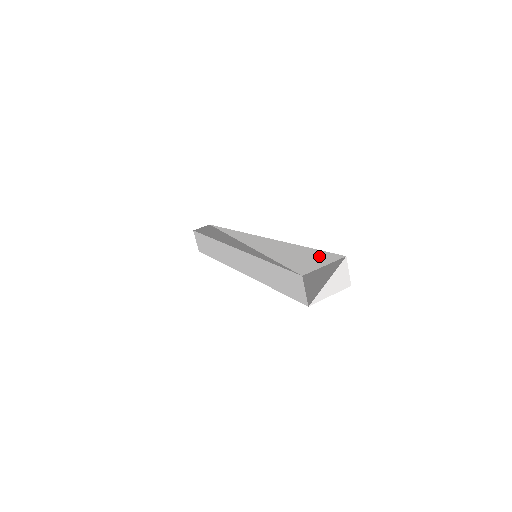
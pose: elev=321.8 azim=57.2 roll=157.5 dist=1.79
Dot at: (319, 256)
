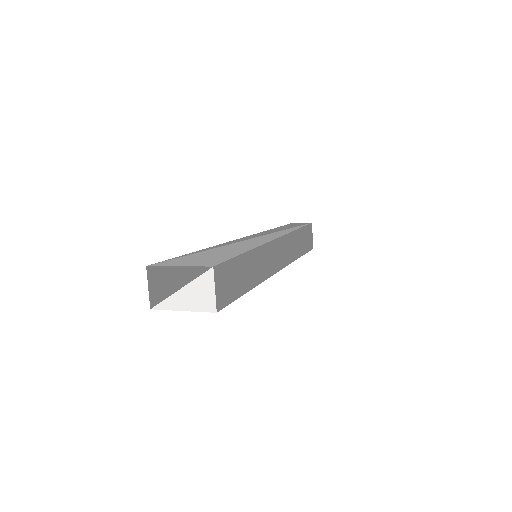
Dot at: (212, 259)
